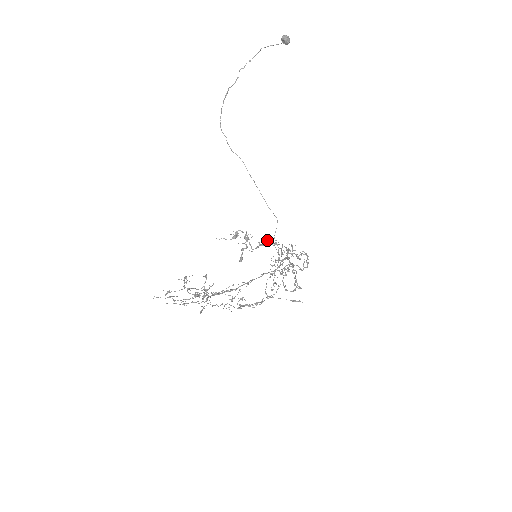
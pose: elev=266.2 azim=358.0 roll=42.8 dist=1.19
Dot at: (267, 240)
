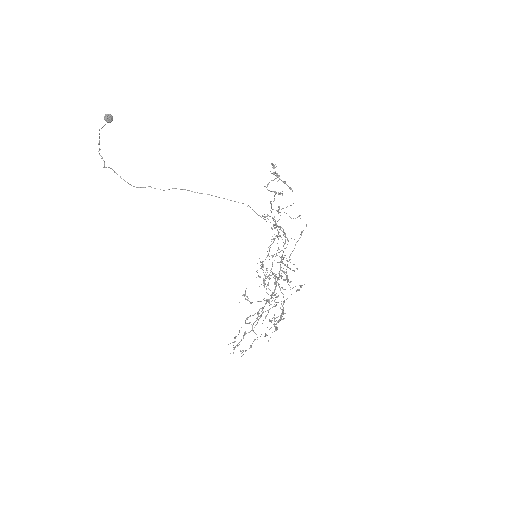
Dot at: (270, 202)
